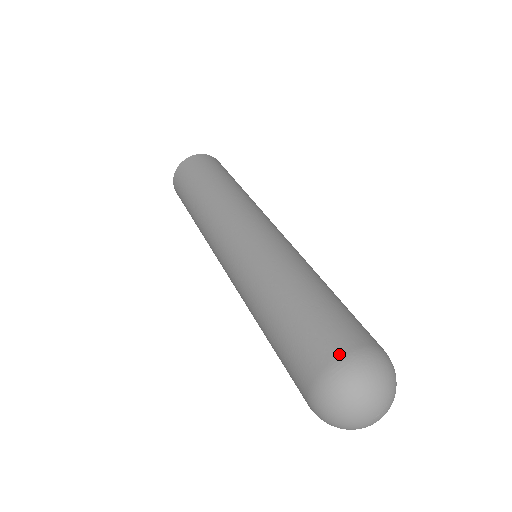
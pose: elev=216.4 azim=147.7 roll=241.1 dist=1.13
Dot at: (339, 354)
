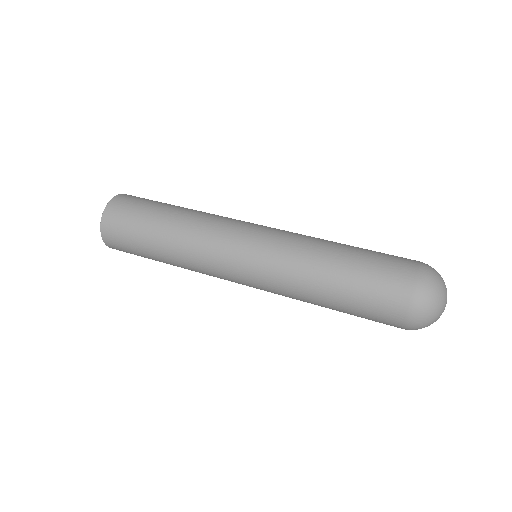
Dot at: (416, 269)
